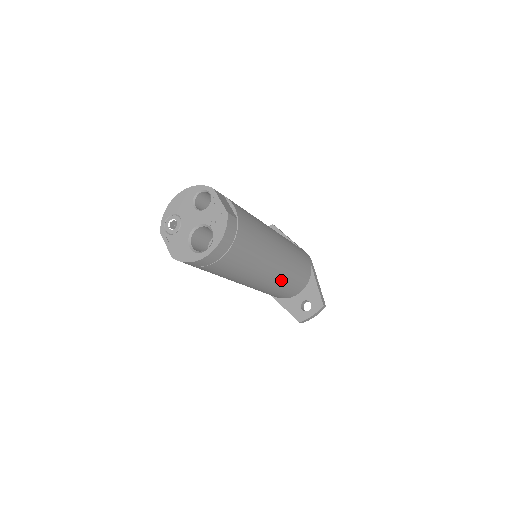
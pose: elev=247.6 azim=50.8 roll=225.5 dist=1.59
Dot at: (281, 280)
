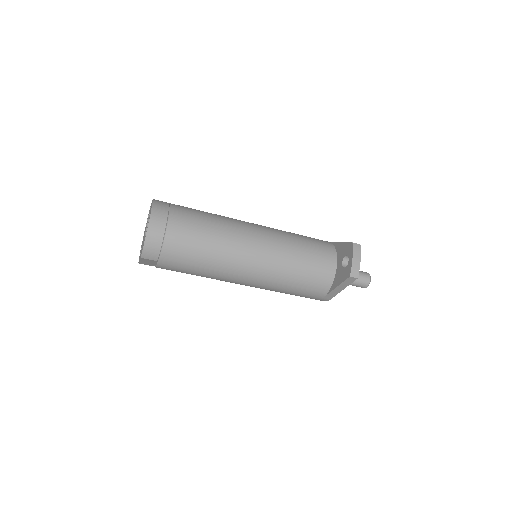
Dot at: (282, 247)
